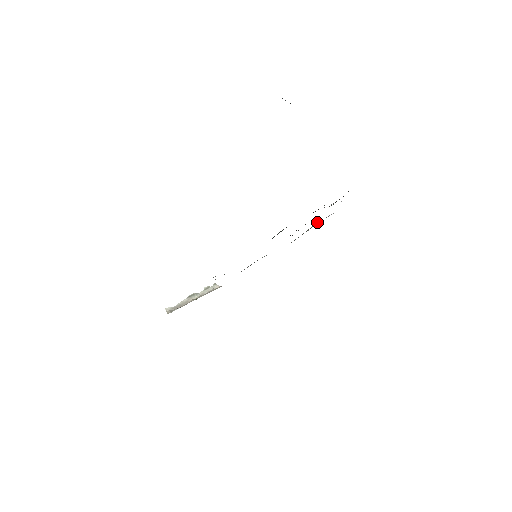
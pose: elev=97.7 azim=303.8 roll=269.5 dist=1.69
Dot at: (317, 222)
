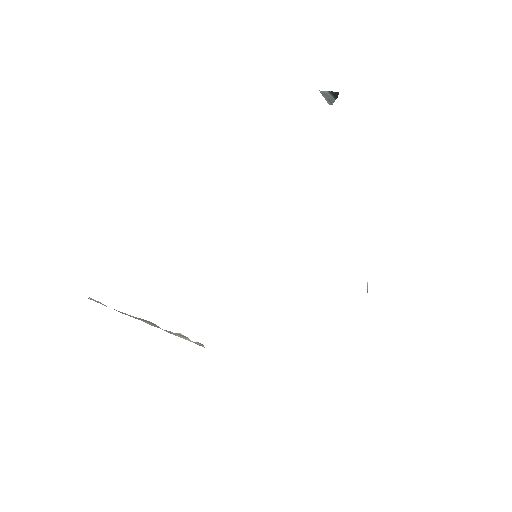
Dot at: occluded
